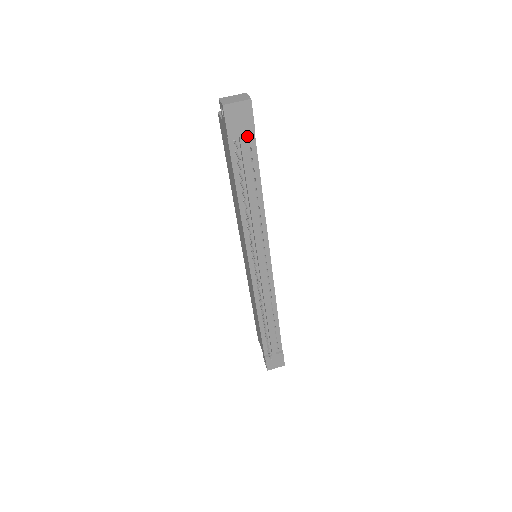
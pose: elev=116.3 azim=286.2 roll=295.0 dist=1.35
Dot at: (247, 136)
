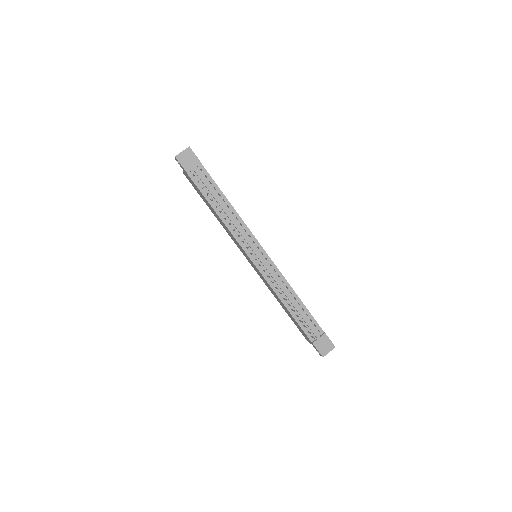
Dot at: (199, 169)
